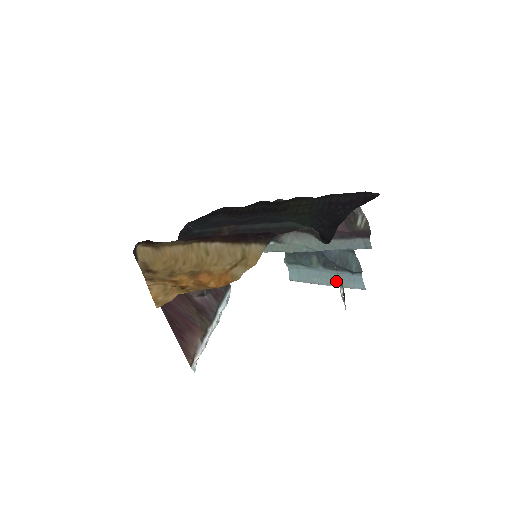
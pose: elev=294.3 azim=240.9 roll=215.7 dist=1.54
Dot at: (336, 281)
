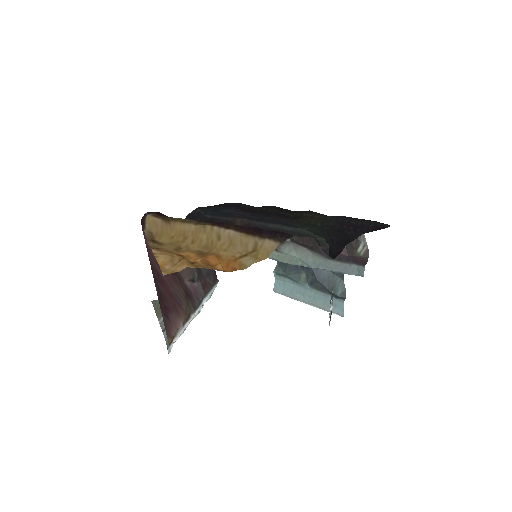
Dot at: (318, 302)
